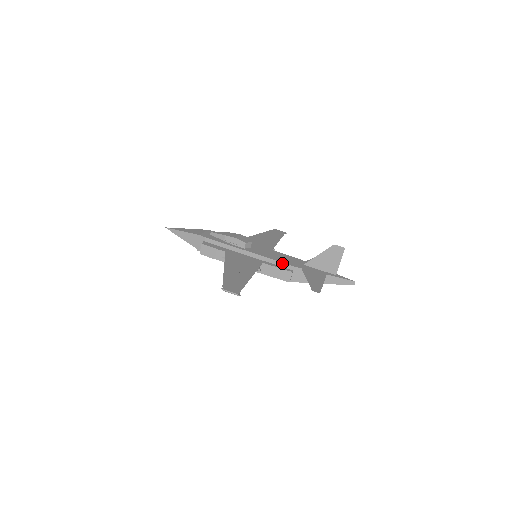
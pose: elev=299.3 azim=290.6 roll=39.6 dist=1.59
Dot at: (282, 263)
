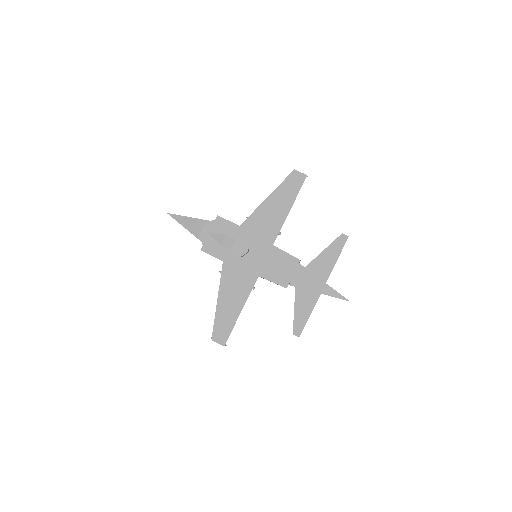
Dot at: (277, 279)
